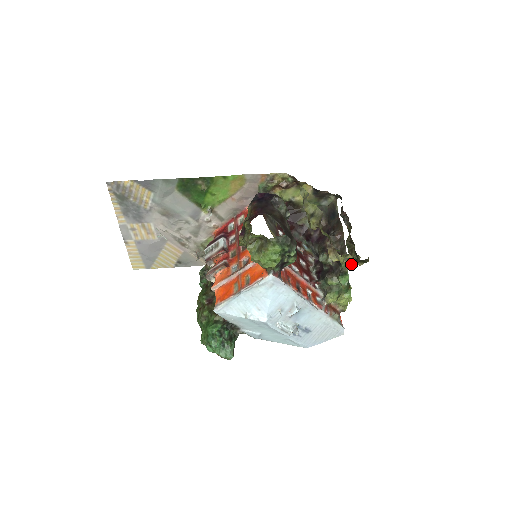
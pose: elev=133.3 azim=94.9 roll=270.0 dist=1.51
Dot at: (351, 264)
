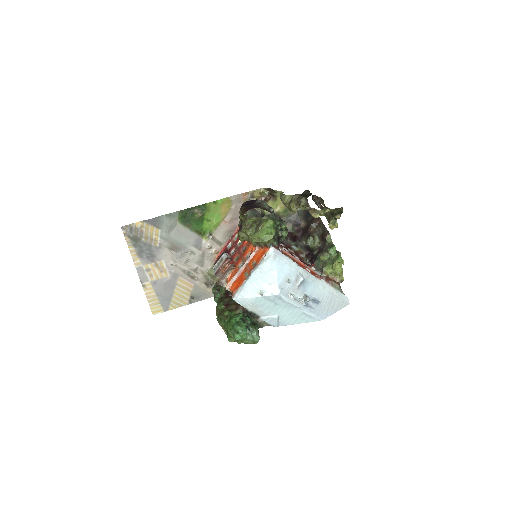
Dot at: (332, 227)
